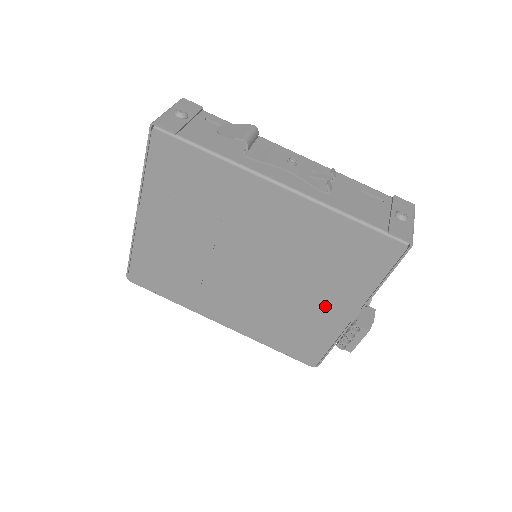
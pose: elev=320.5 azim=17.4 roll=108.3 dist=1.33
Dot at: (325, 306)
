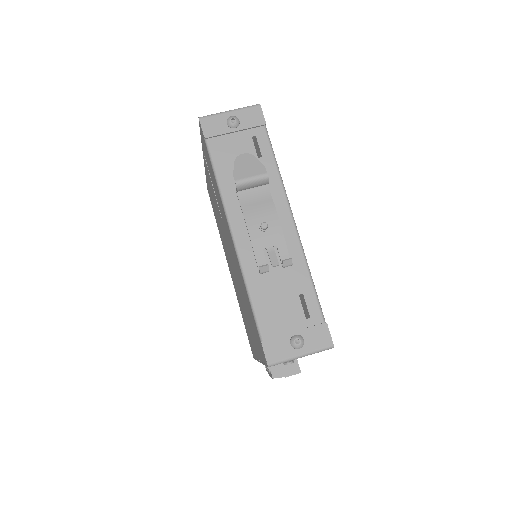
Dot at: (251, 333)
